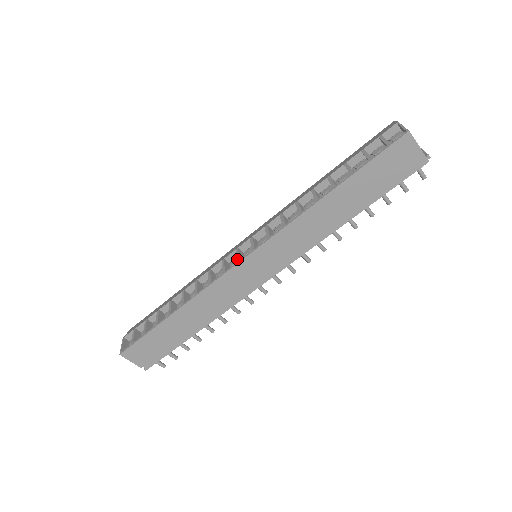
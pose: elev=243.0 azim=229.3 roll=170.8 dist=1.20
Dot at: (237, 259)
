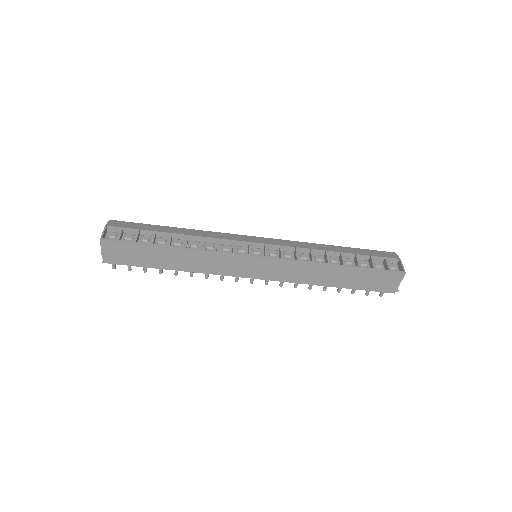
Dot at: (250, 252)
